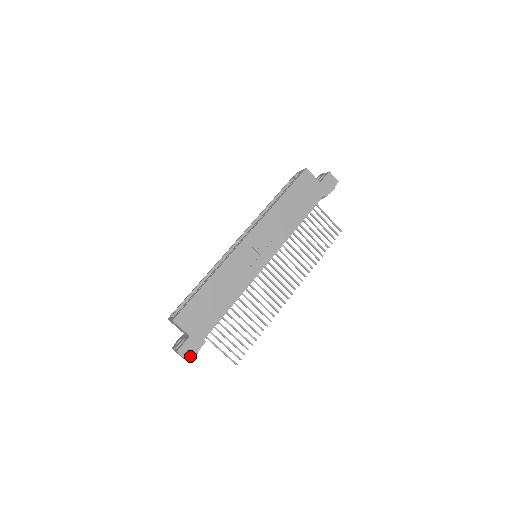
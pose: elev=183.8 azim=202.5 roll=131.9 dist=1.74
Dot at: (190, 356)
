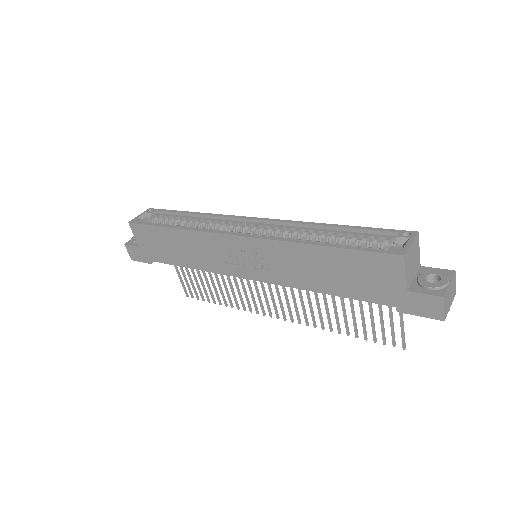
Dot at: (134, 258)
